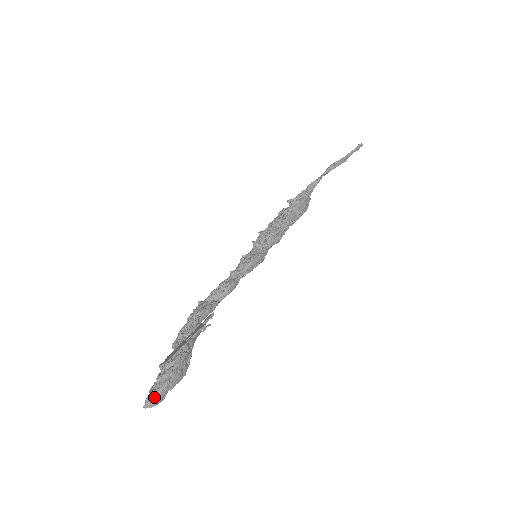
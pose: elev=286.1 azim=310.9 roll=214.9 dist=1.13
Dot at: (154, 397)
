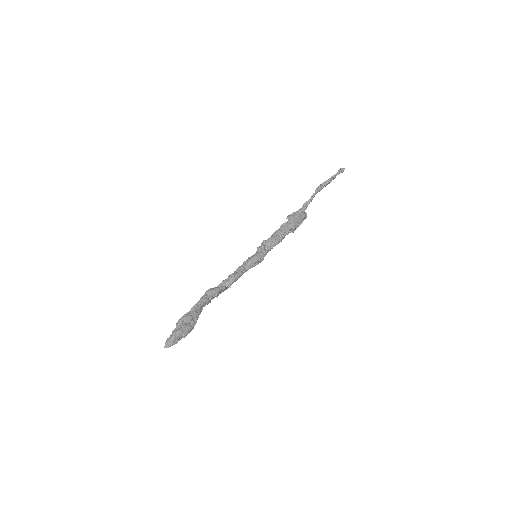
Dot at: (170, 339)
